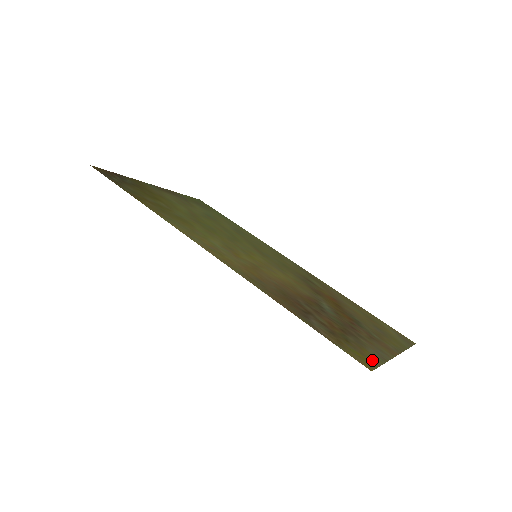
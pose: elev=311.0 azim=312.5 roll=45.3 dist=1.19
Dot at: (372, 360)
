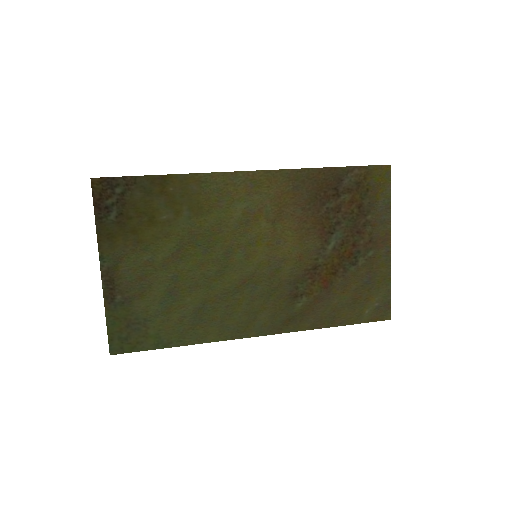
Dot at: (385, 186)
